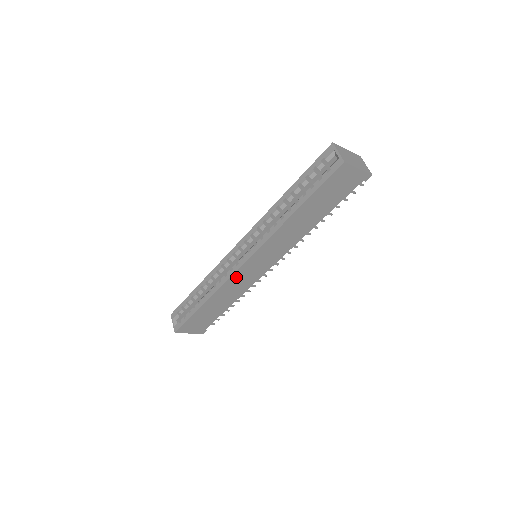
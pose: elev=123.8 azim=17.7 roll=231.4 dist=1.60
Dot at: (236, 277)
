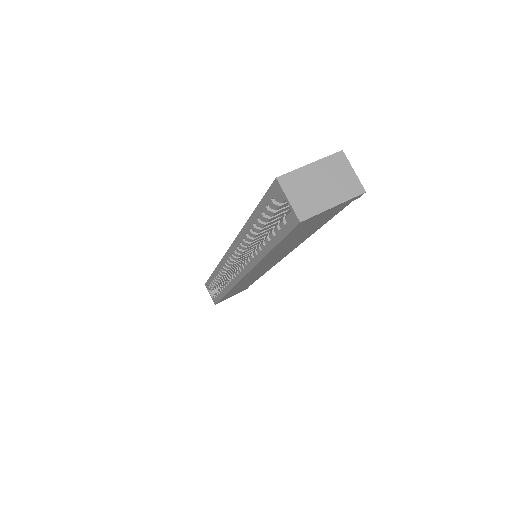
Dot at: (242, 281)
